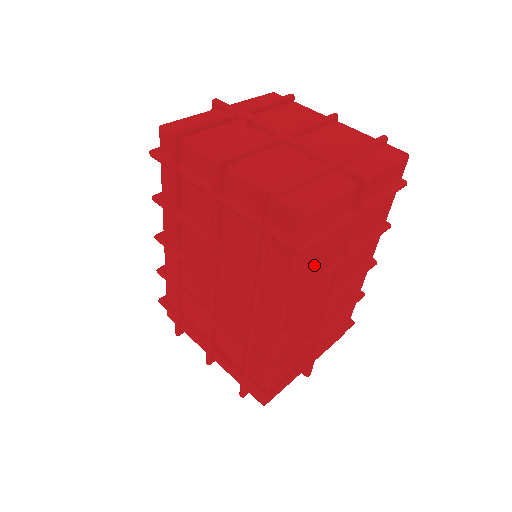
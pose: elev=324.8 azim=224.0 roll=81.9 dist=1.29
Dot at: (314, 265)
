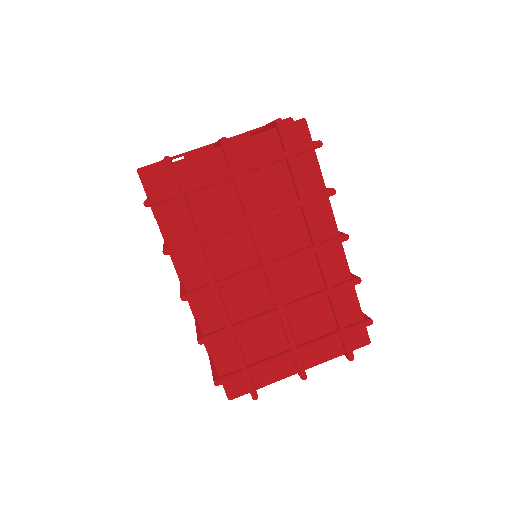
Dot at: occluded
